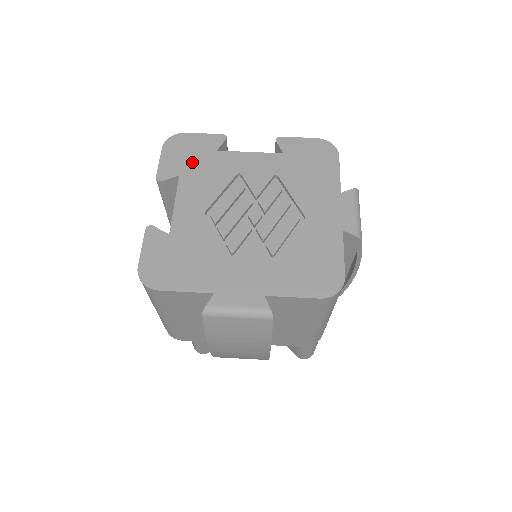
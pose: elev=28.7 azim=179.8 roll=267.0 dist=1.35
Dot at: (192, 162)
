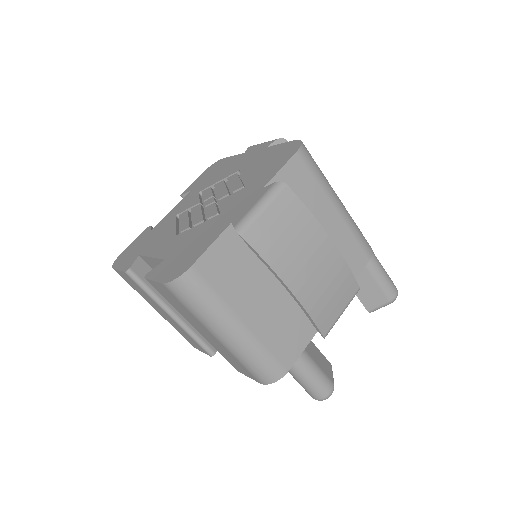
Dot at: (141, 247)
